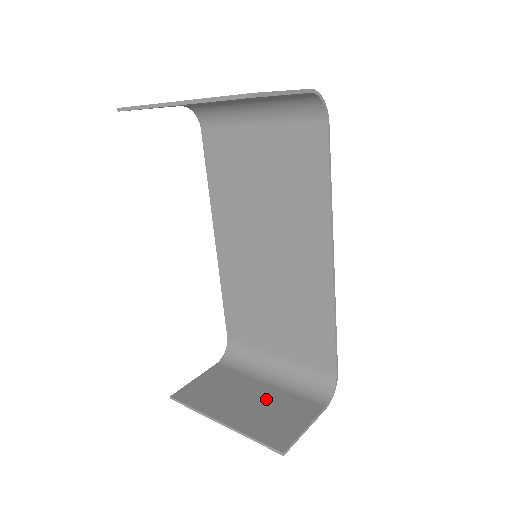
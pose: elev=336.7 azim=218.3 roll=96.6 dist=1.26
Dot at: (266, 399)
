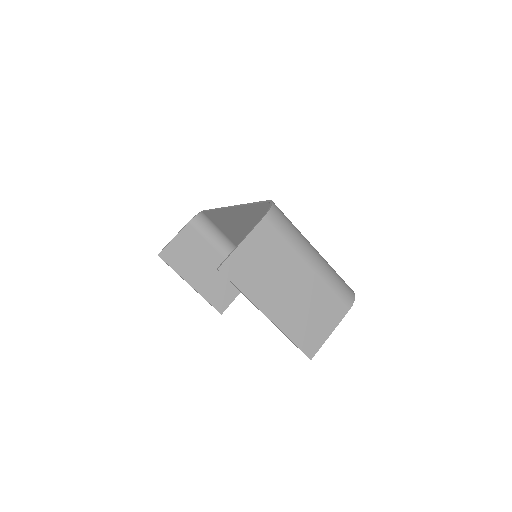
Dot at: occluded
